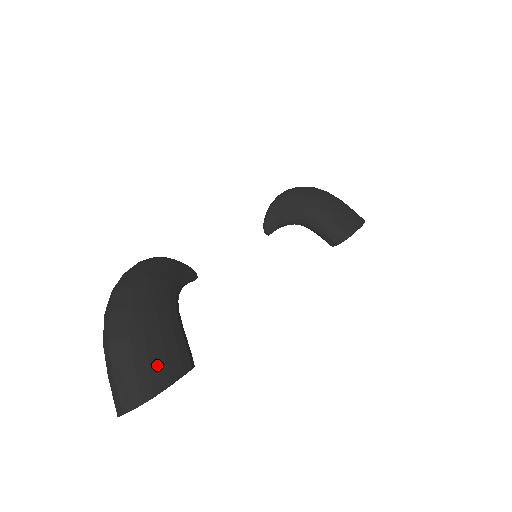
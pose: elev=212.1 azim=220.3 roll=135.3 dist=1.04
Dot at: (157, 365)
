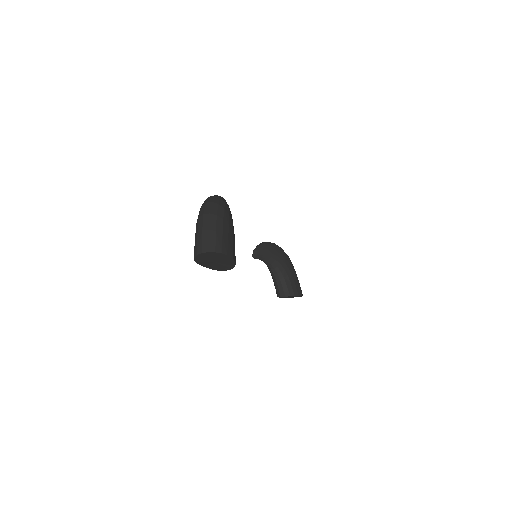
Dot at: (230, 244)
